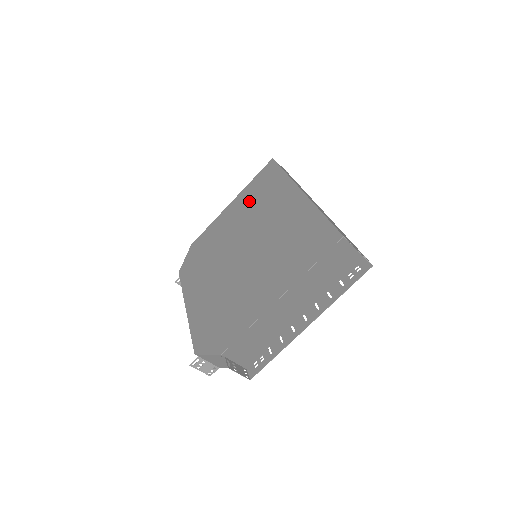
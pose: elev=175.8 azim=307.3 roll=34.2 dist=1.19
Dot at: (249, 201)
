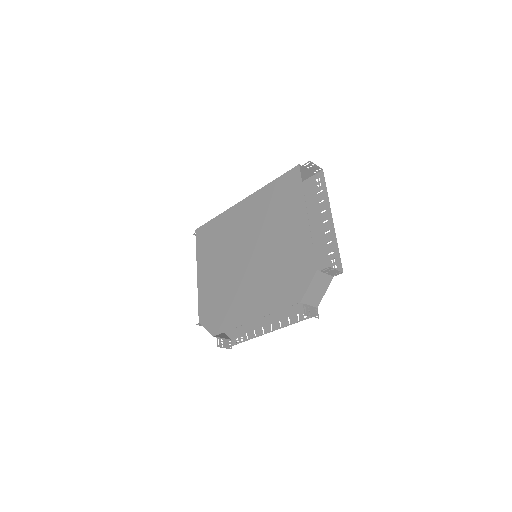
Dot at: (212, 251)
